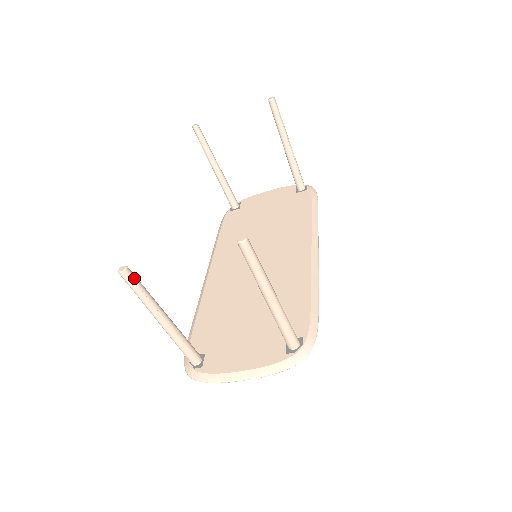
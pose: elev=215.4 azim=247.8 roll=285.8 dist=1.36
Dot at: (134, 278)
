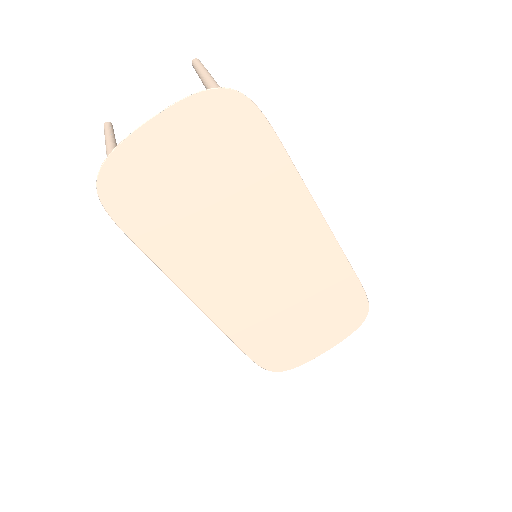
Dot at: (112, 127)
